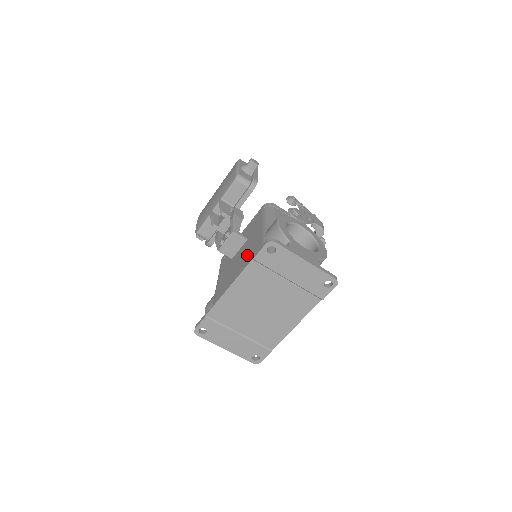
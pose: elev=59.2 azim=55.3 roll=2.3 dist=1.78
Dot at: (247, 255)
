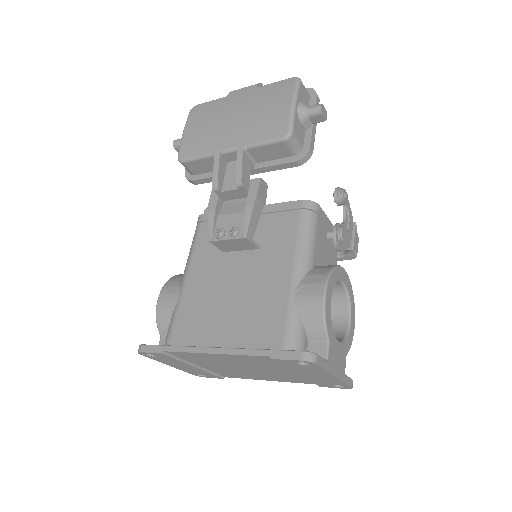
Dot at: (254, 296)
